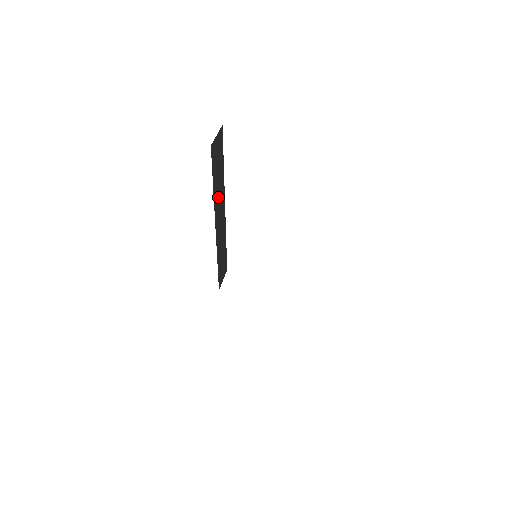
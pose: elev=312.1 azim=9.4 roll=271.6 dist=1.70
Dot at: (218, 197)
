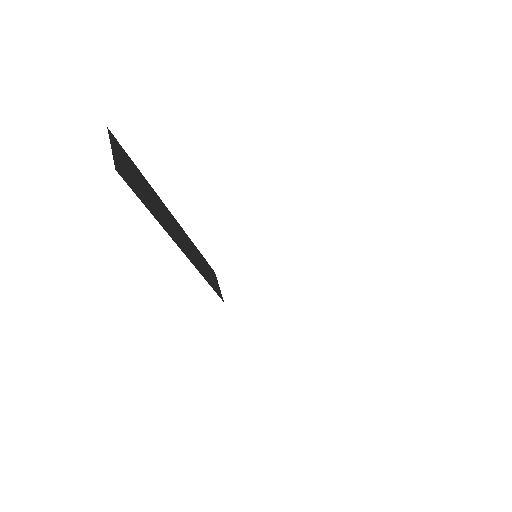
Dot at: (162, 217)
